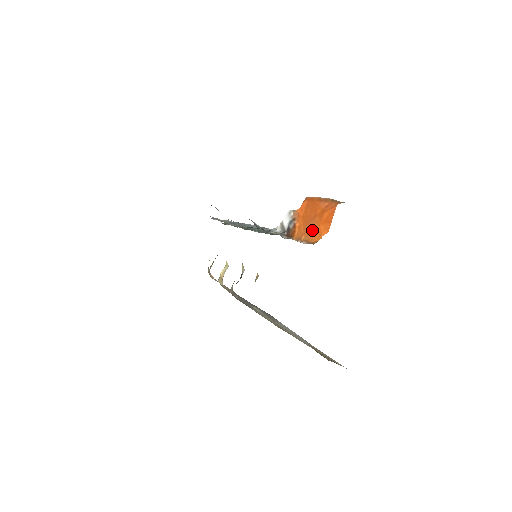
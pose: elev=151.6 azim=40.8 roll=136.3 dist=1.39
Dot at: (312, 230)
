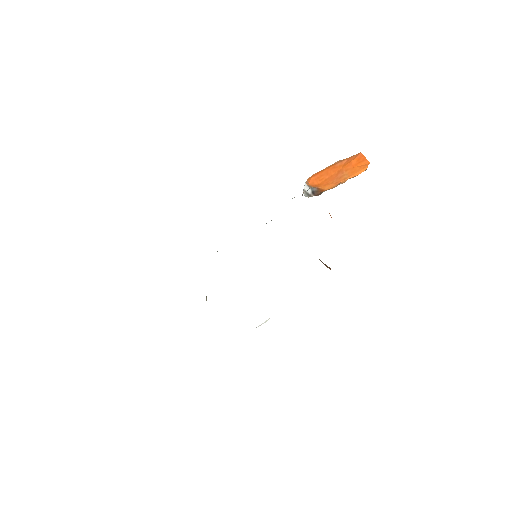
Dot at: (348, 174)
